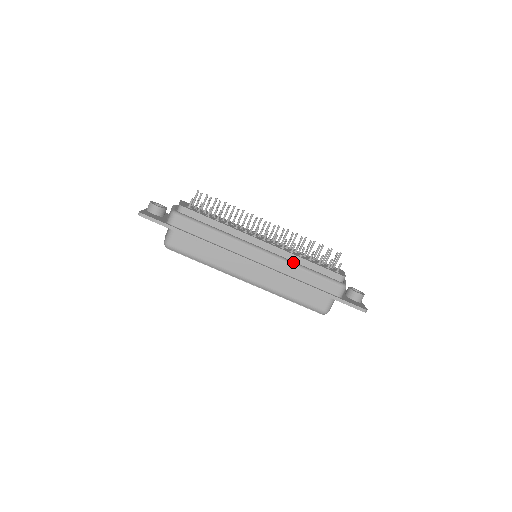
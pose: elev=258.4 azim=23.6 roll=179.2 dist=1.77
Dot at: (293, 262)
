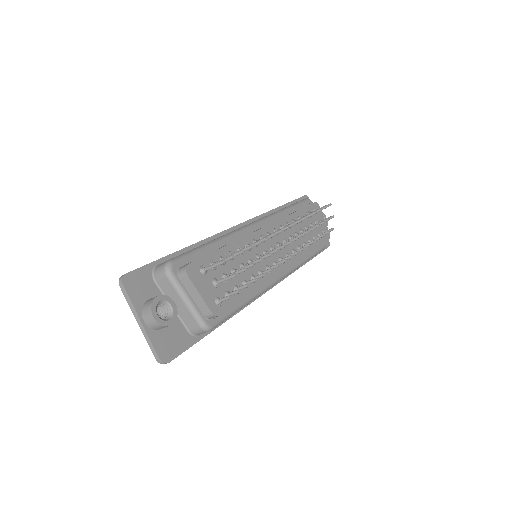
Dot at: (301, 263)
